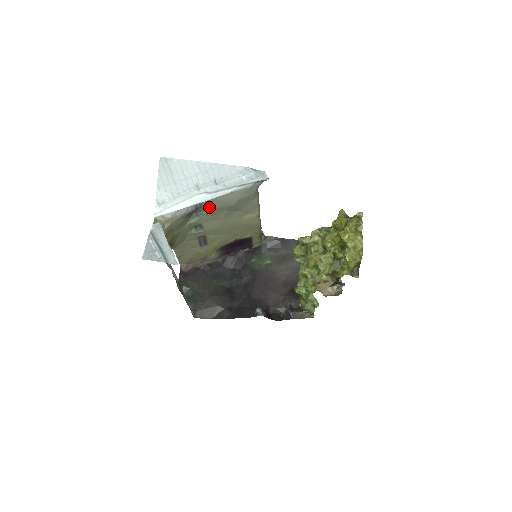
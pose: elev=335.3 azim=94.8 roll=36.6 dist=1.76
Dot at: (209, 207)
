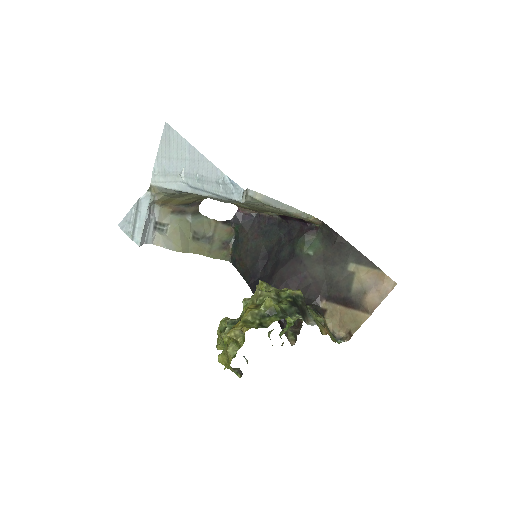
Dot at: occluded
